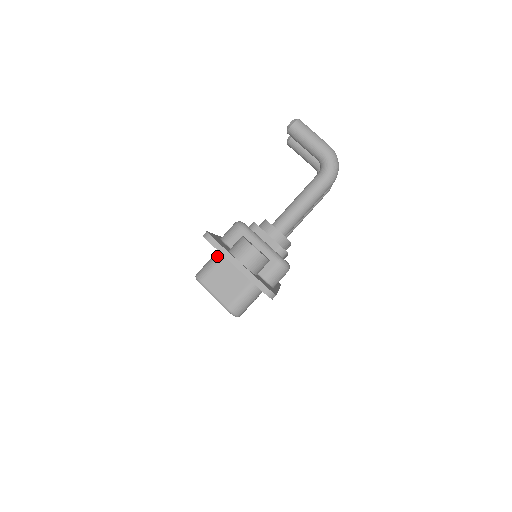
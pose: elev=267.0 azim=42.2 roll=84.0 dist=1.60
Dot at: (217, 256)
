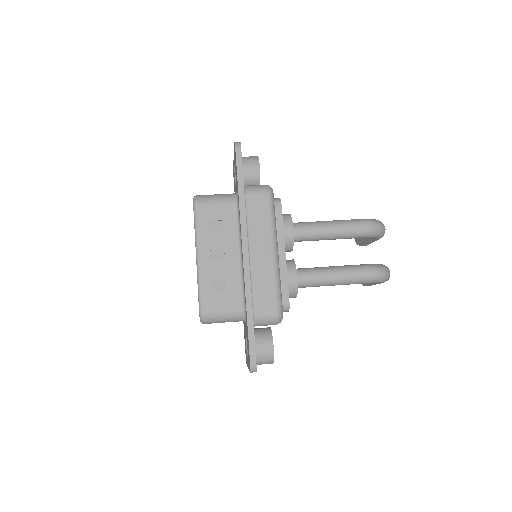
Dot at: occluded
